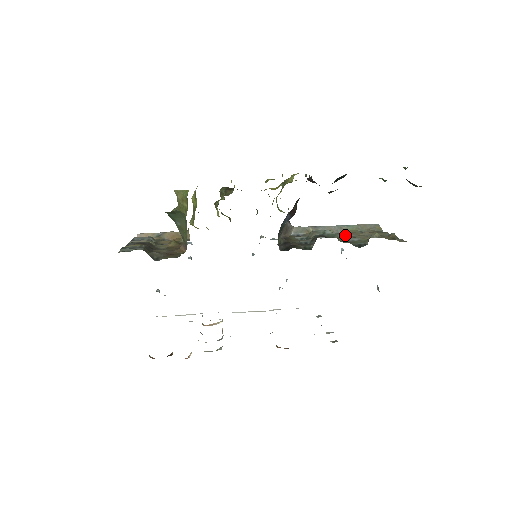
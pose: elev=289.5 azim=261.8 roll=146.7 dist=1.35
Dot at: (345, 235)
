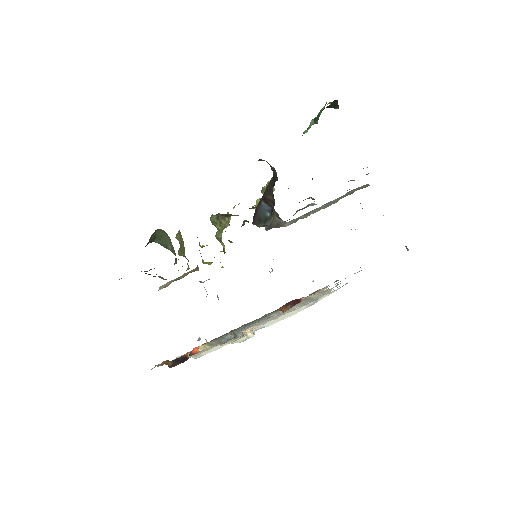
Dot at: occluded
